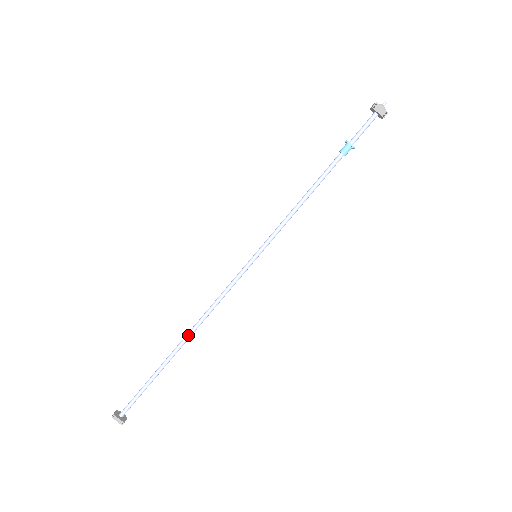
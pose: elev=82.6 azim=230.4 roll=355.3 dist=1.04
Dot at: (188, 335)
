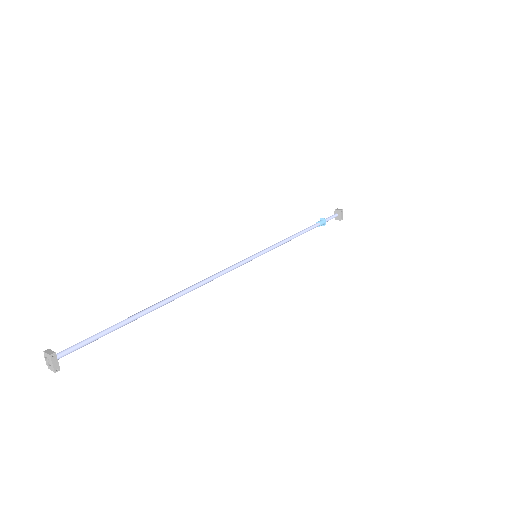
Dot at: (182, 294)
